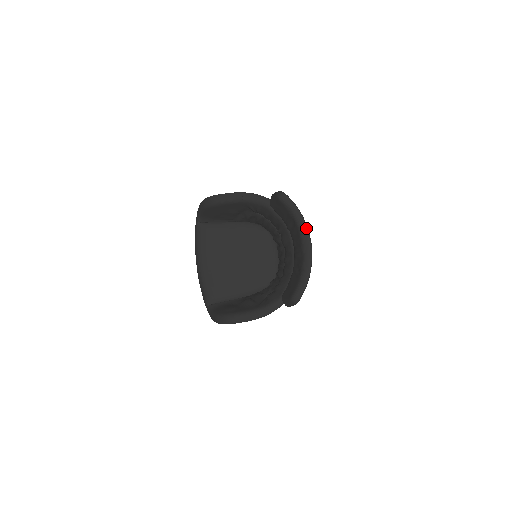
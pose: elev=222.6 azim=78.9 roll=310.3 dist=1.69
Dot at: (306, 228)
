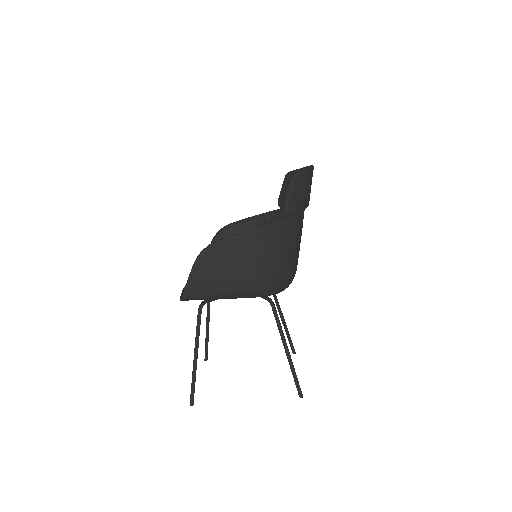
Dot at: occluded
